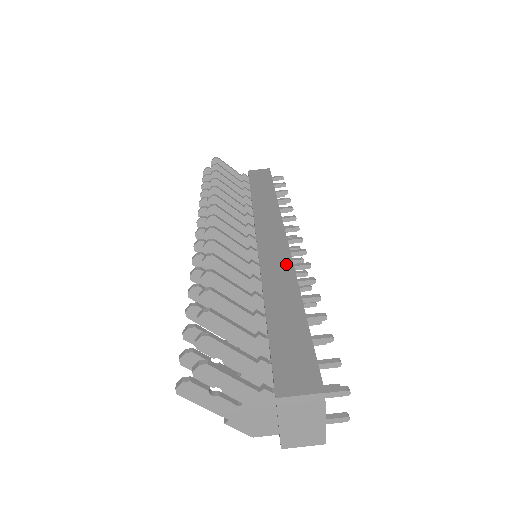
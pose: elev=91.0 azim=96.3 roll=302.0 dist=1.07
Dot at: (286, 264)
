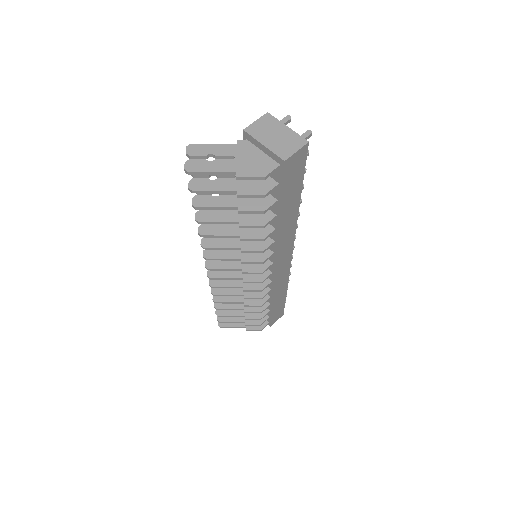
Dot at: occluded
